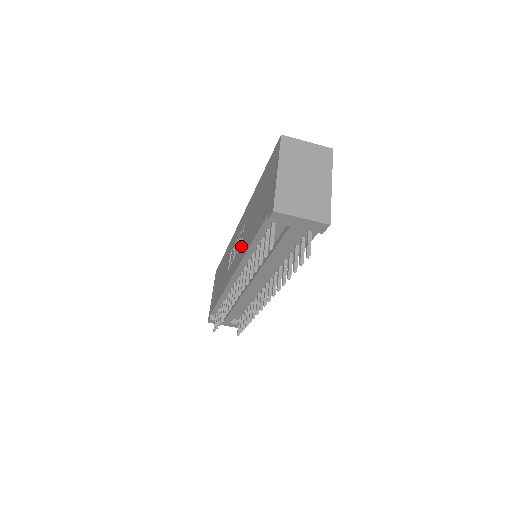
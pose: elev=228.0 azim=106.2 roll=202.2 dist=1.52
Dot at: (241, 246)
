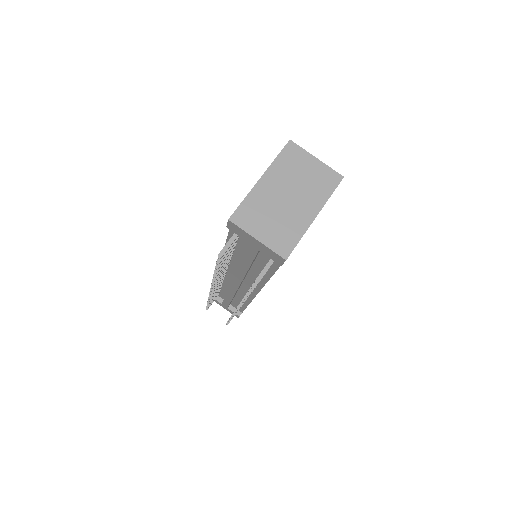
Dot at: occluded
